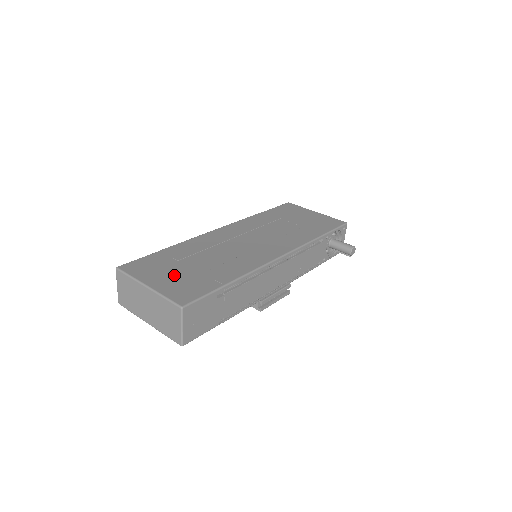
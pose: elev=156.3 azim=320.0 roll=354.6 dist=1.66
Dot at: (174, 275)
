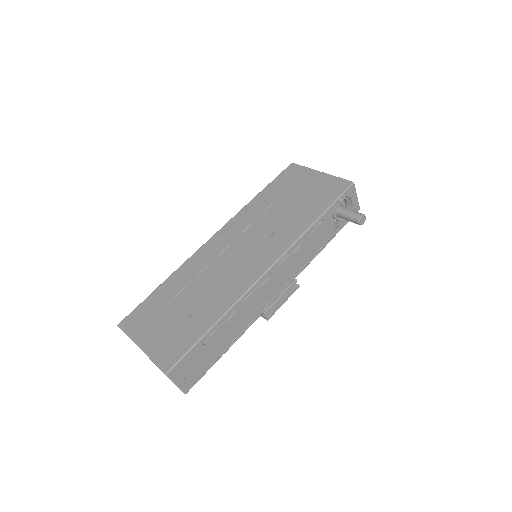
Dot at: (164, 326)
